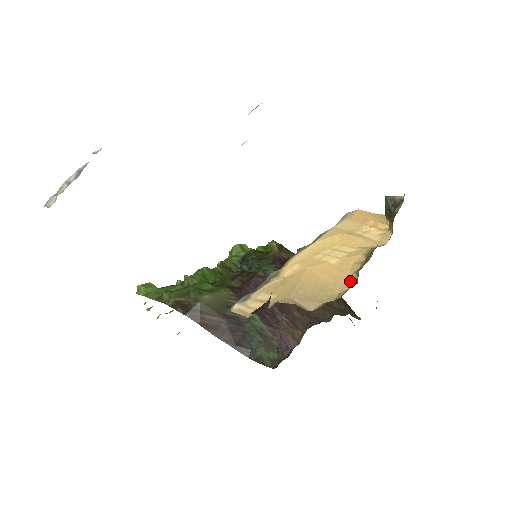
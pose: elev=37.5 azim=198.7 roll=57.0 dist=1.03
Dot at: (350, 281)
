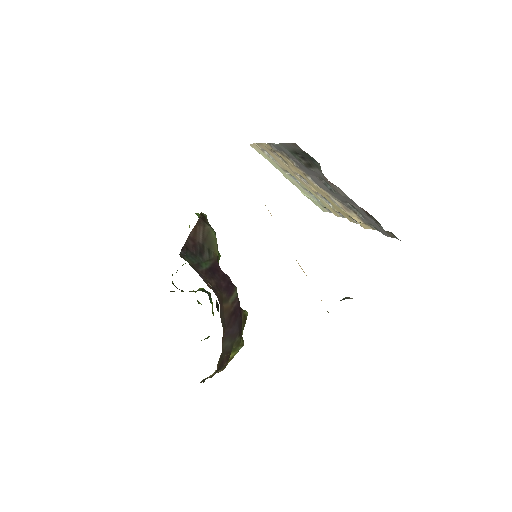
Dot at: occluded
